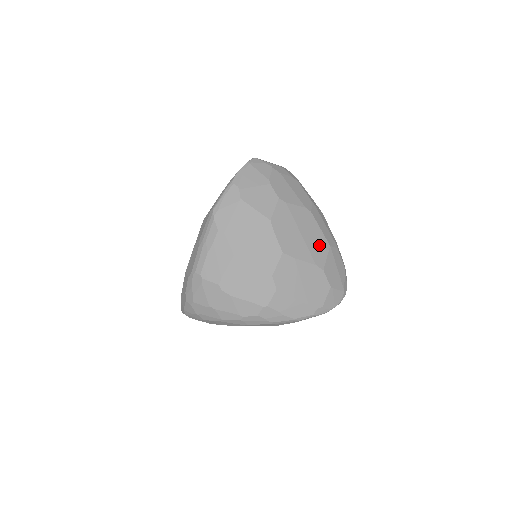
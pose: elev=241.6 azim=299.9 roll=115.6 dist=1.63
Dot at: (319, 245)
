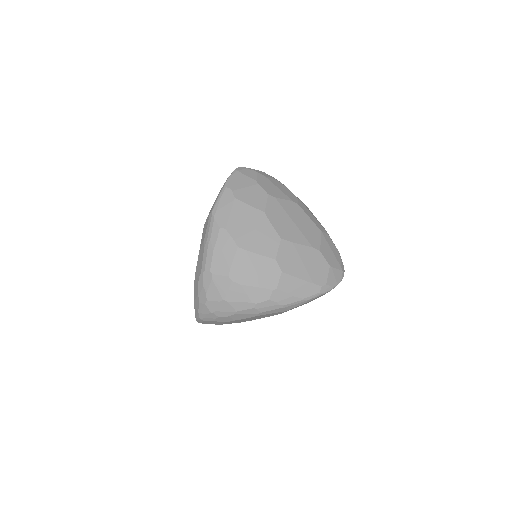
Dot at: (311, 231)
